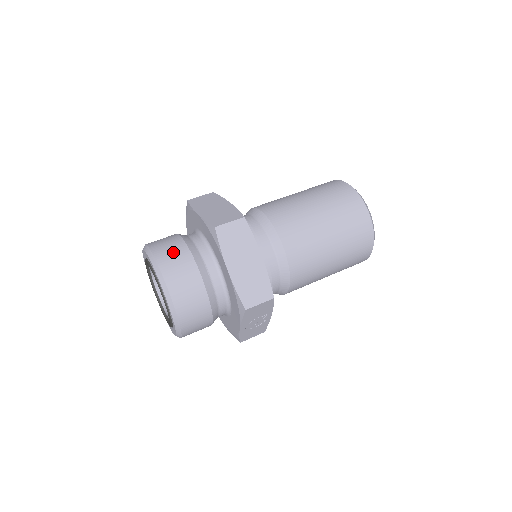
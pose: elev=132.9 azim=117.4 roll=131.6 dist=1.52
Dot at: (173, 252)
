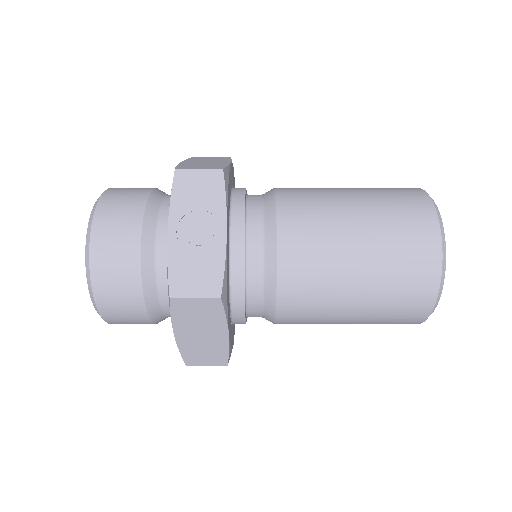
Dot at: occluded
